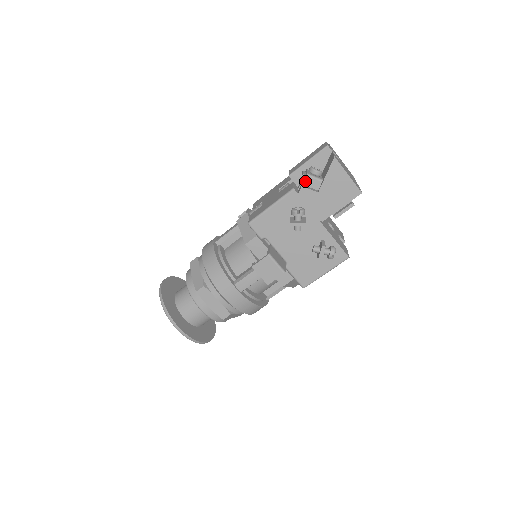
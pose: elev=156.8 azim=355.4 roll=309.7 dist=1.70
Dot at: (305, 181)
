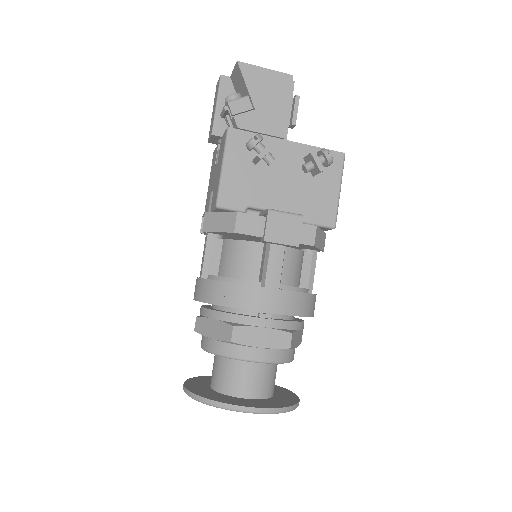
Dot at: (232, 110)
